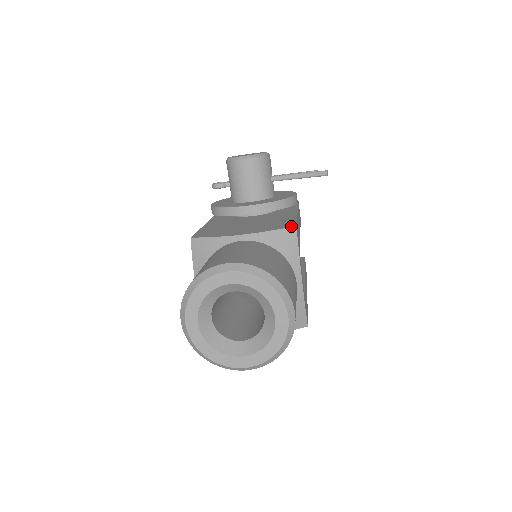
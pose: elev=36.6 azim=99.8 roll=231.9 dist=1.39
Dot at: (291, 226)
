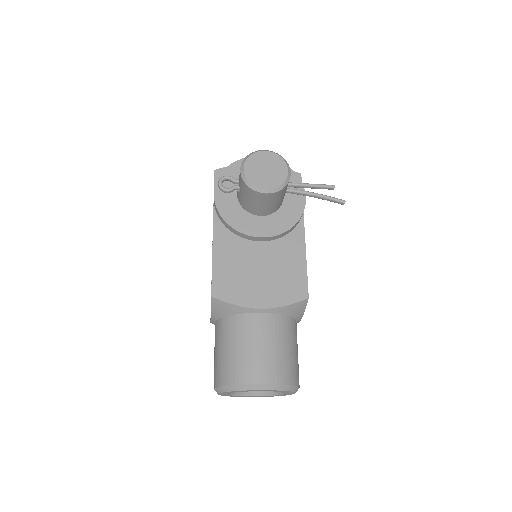
Dot at: (304, 298)
